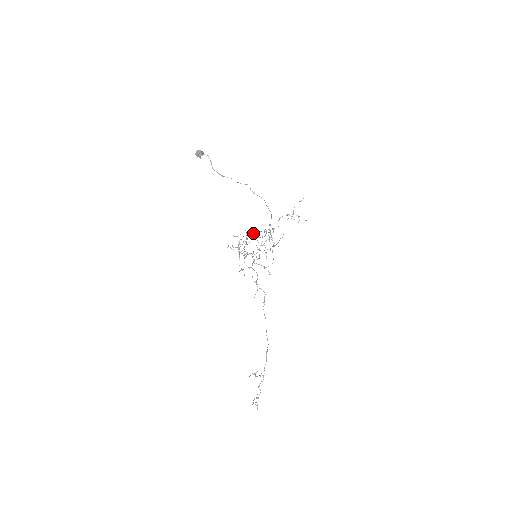
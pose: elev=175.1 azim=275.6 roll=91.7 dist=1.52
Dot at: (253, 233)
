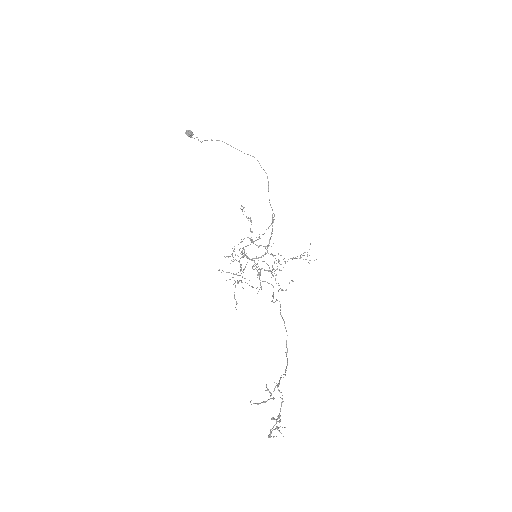
Dot at: (250, 239)
